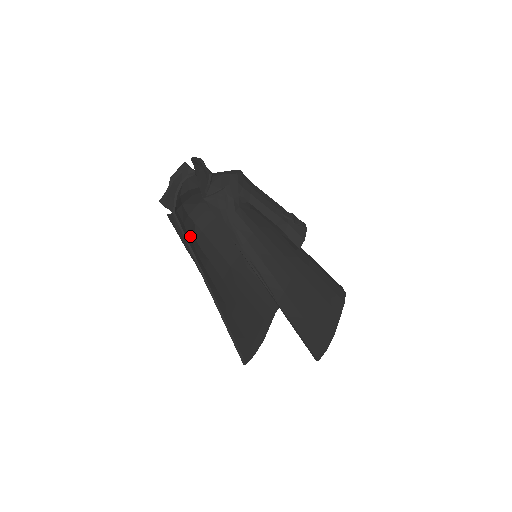
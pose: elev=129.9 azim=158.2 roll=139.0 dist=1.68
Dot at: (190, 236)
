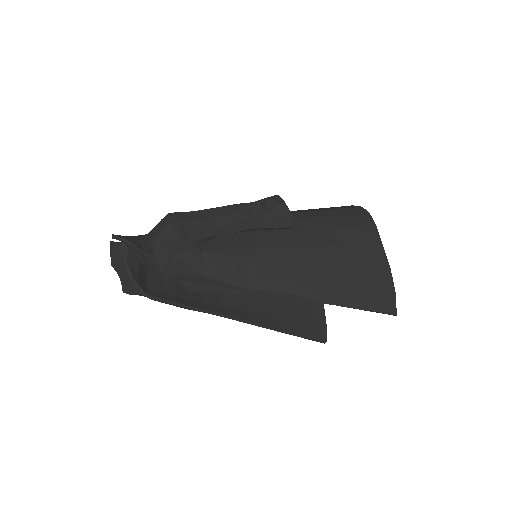
Dot at: (180, 295)
